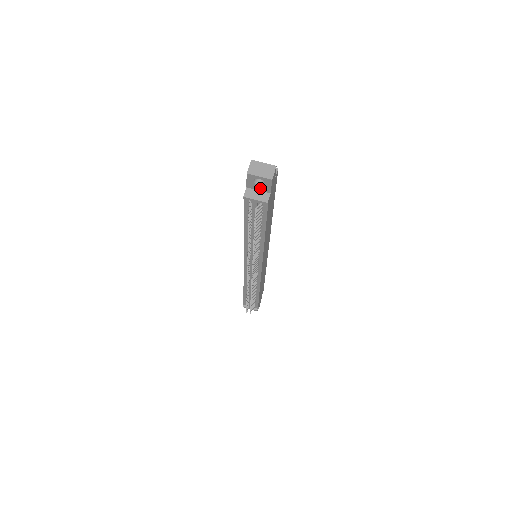
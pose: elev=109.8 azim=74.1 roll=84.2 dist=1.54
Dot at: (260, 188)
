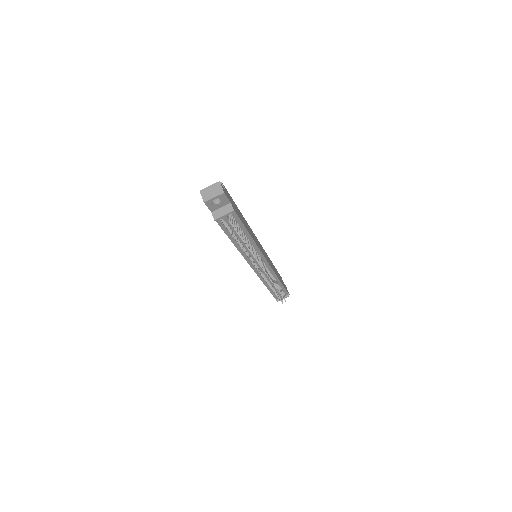
Dot at: (221, 205)
